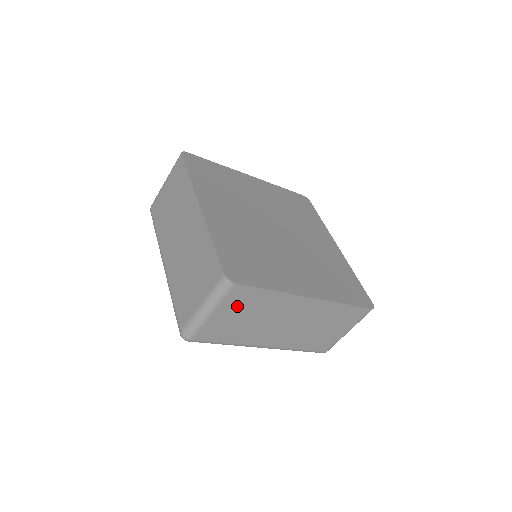
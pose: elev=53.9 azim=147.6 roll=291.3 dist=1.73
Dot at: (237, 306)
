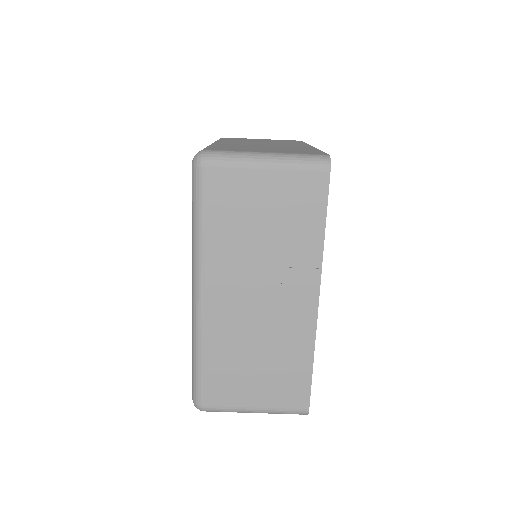
Dot at: (286, 198)
